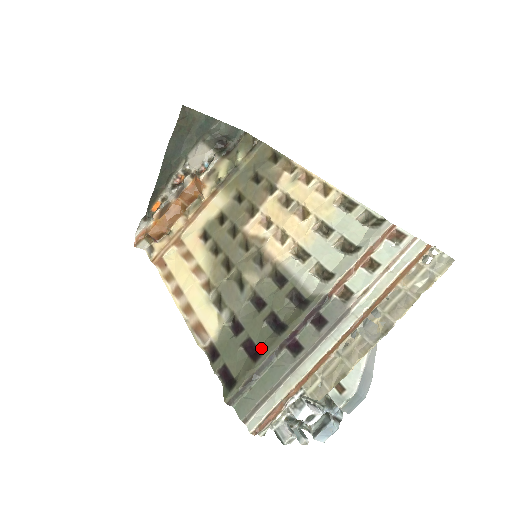
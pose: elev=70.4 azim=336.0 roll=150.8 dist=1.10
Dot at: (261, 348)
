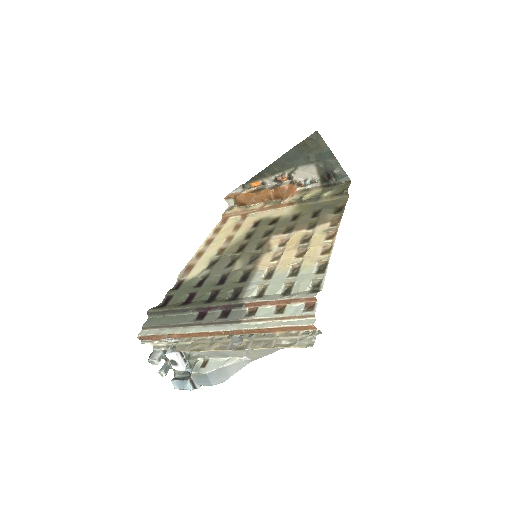
Dot at: (192, 302)
